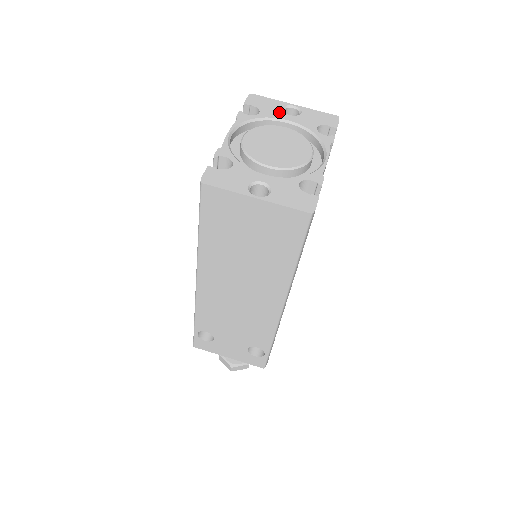
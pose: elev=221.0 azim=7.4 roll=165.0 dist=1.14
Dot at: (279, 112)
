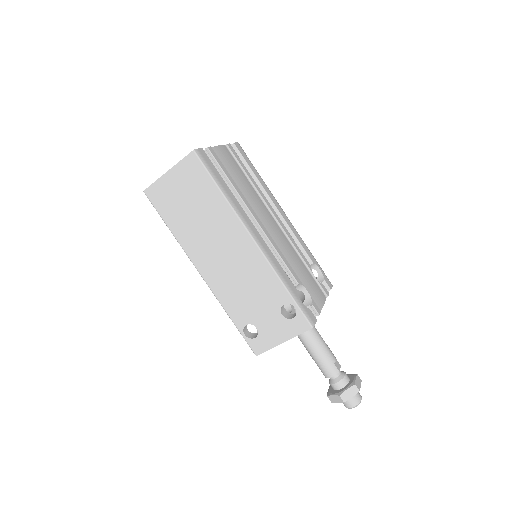
Dot at: occluded
